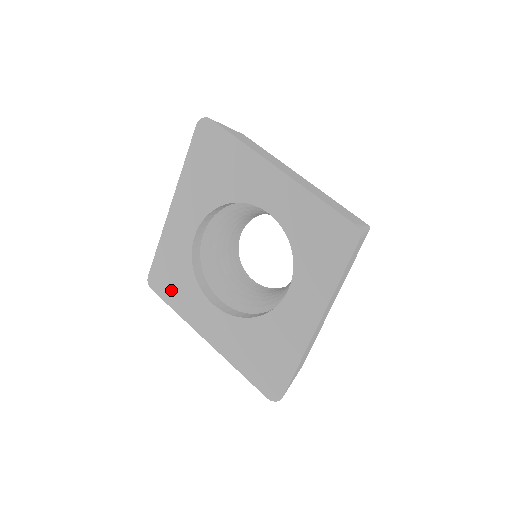
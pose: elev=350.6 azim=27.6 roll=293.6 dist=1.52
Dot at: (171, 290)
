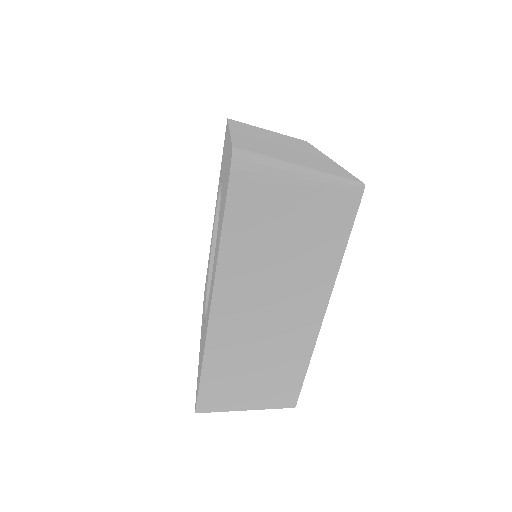
Dot at: (200, 369)
